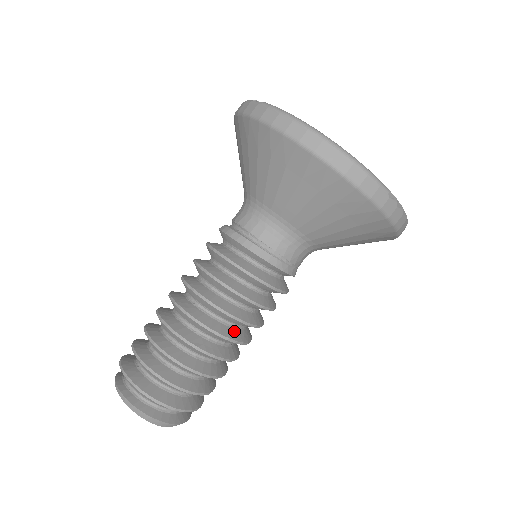
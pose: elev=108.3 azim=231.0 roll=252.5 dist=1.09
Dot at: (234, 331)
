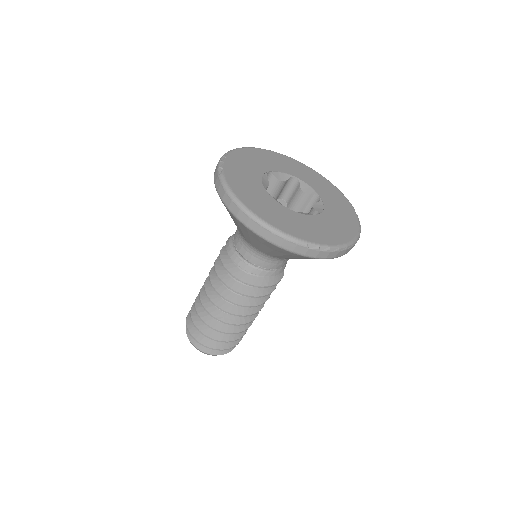
Dot at: (243, 309)
